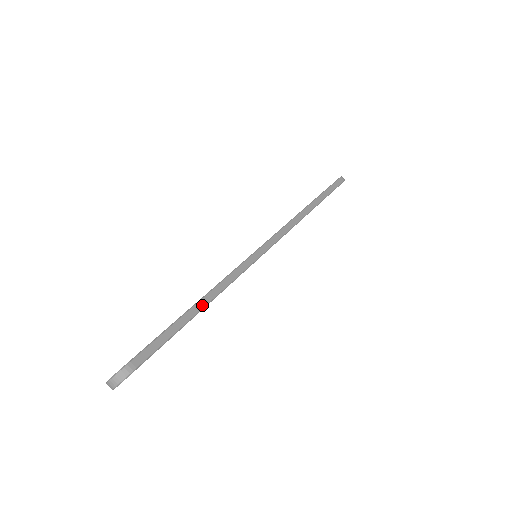
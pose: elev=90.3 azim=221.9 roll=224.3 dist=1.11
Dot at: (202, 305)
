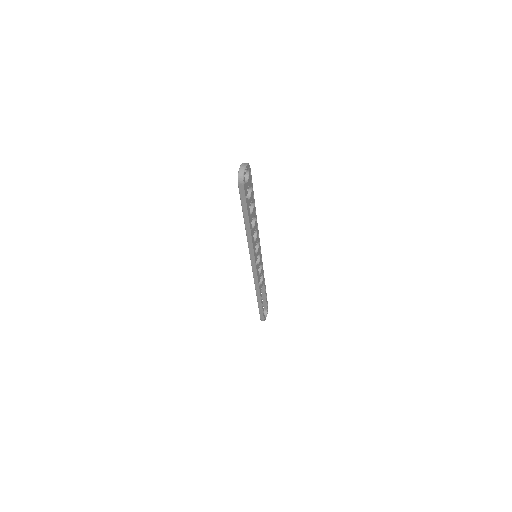
Dot at: (254, 207)
